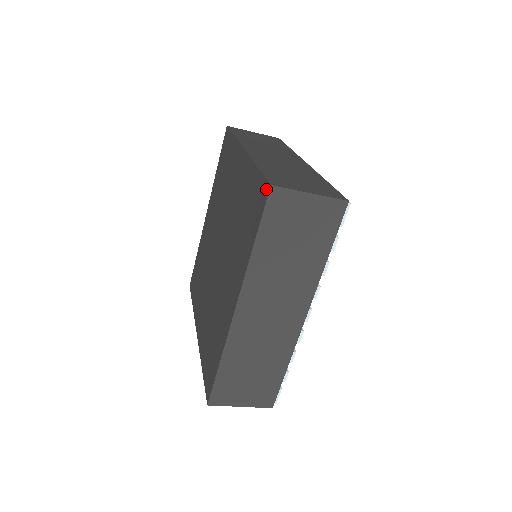
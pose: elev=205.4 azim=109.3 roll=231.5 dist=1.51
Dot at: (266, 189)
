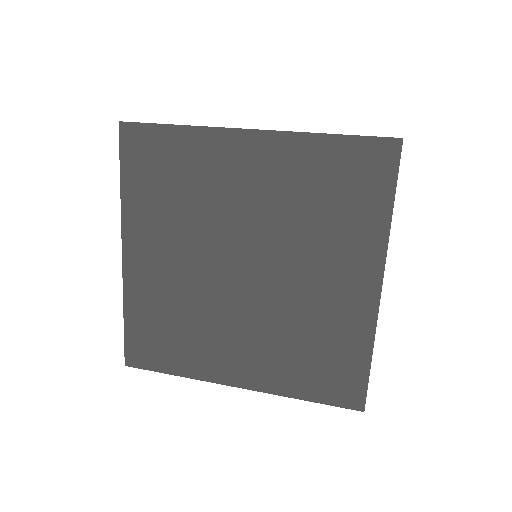
Dot at: (391, 146)
